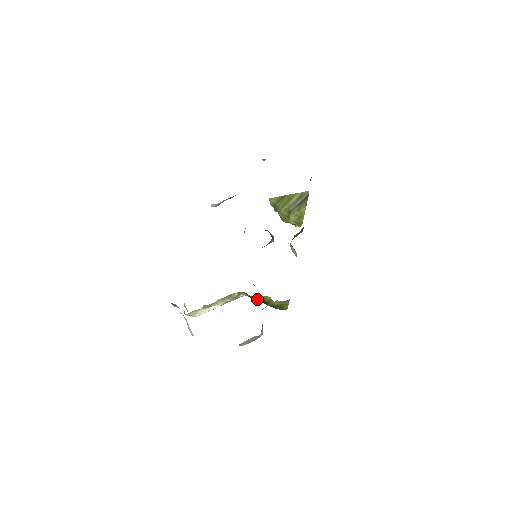
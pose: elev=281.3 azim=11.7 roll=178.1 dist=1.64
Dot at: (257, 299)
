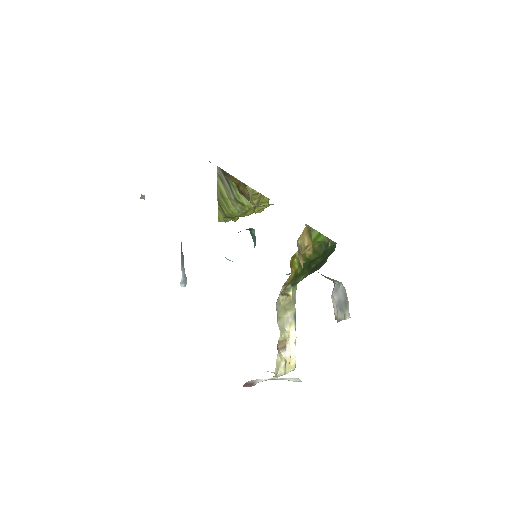
Dot at: (300, 274)
